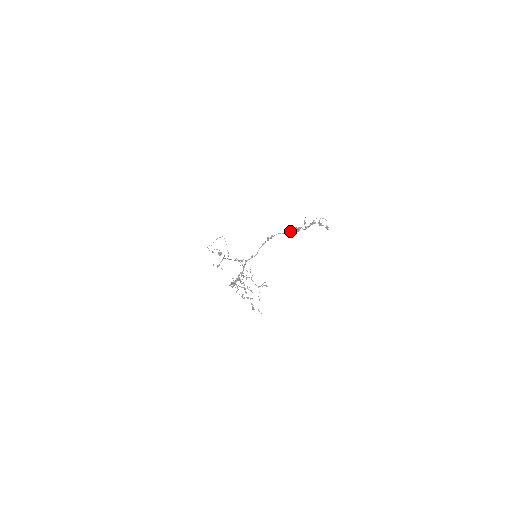
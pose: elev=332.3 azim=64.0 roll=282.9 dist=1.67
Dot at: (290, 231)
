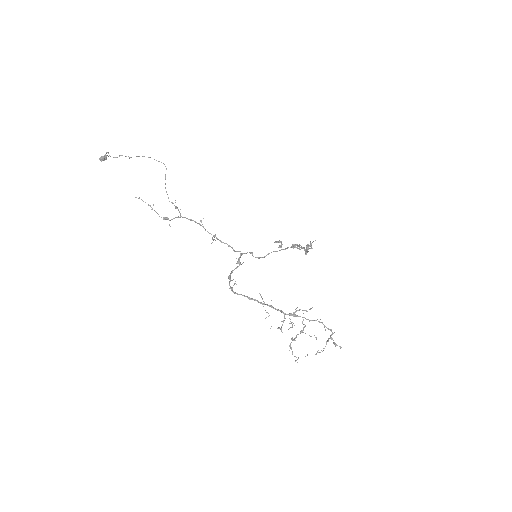
Dot at: (300, 249)
